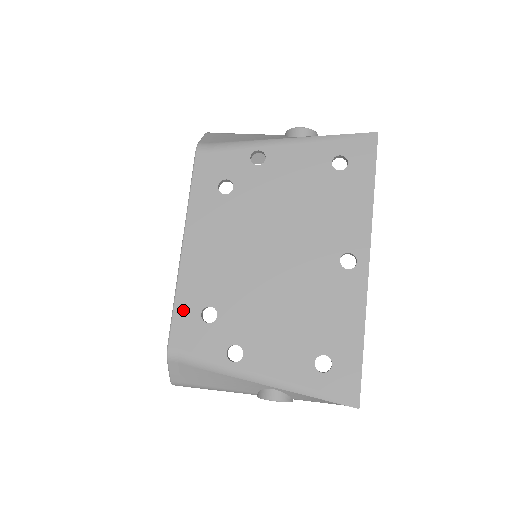
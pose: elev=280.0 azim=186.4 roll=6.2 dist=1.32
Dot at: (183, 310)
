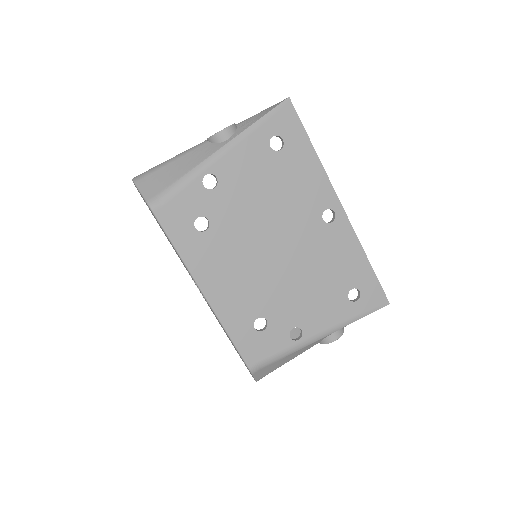
Dot at: (240, 336)
